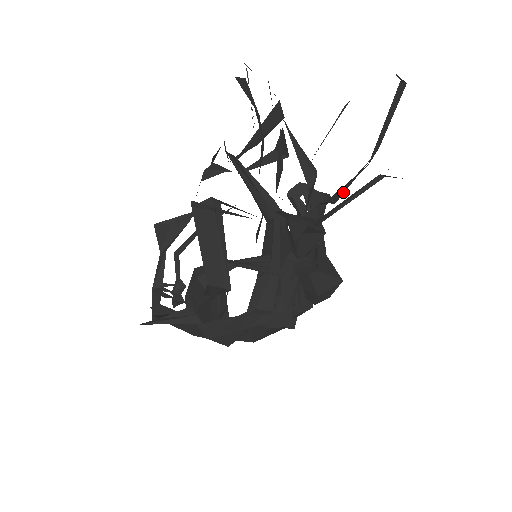
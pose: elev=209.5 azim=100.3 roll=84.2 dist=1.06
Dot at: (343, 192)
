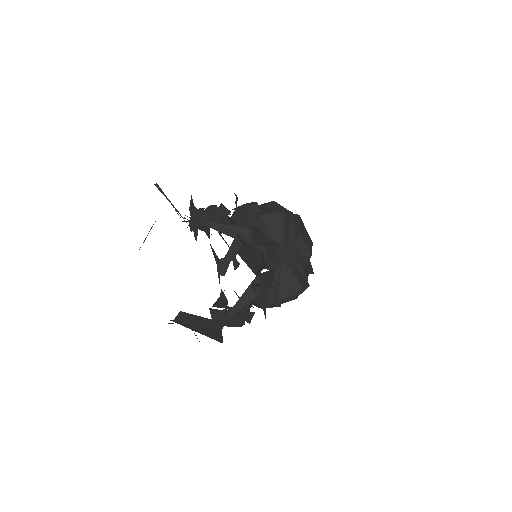
Dot at: (263, 267)
